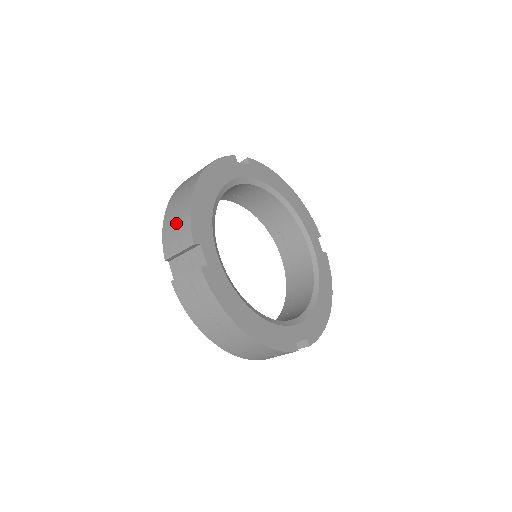
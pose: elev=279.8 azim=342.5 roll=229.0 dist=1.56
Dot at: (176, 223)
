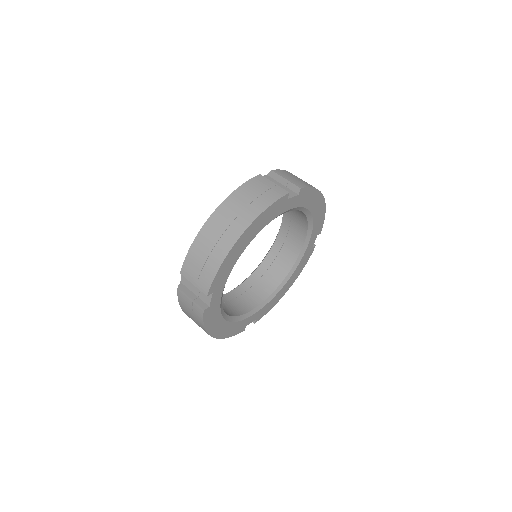
Dot at: (202, 262)
